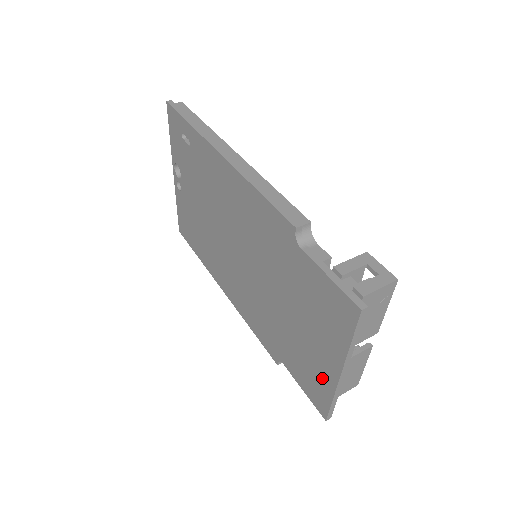
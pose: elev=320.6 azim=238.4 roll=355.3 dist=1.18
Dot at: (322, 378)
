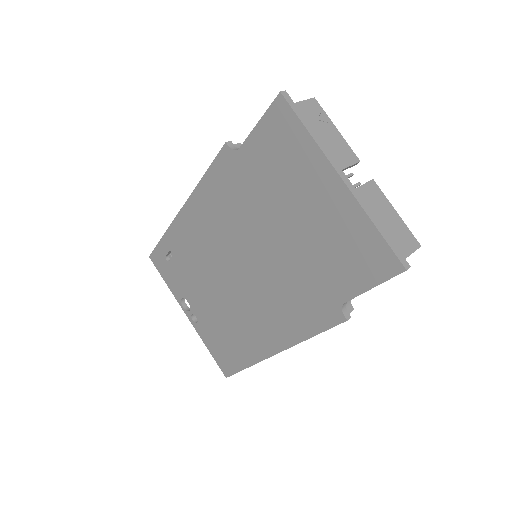
Dot at: (350, 224)
